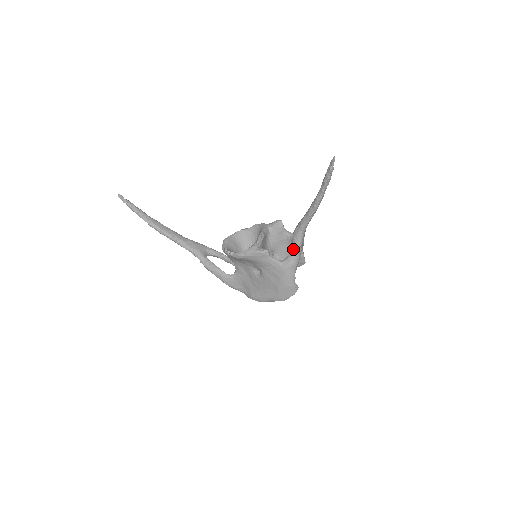
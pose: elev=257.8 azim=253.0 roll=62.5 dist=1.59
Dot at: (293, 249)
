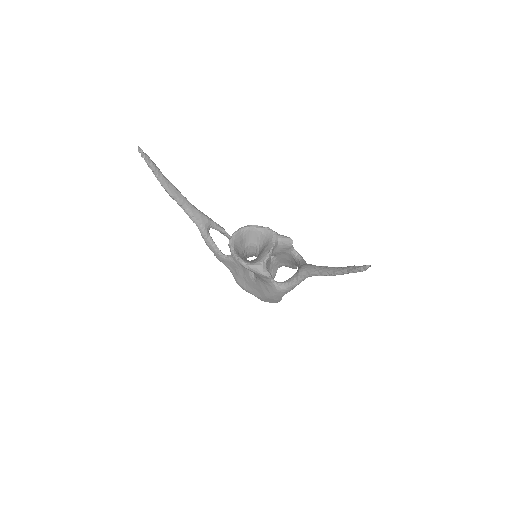
Dot at: (293, 282)
